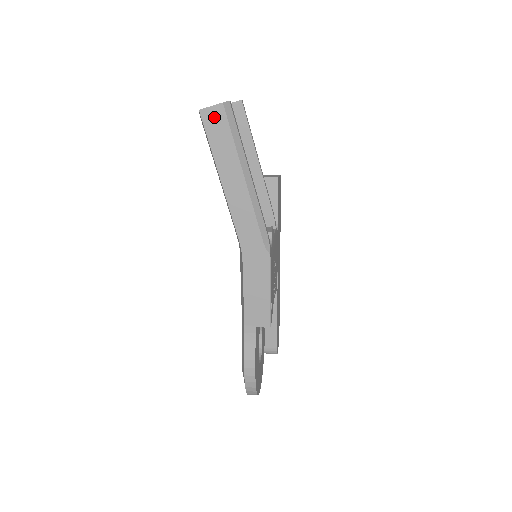
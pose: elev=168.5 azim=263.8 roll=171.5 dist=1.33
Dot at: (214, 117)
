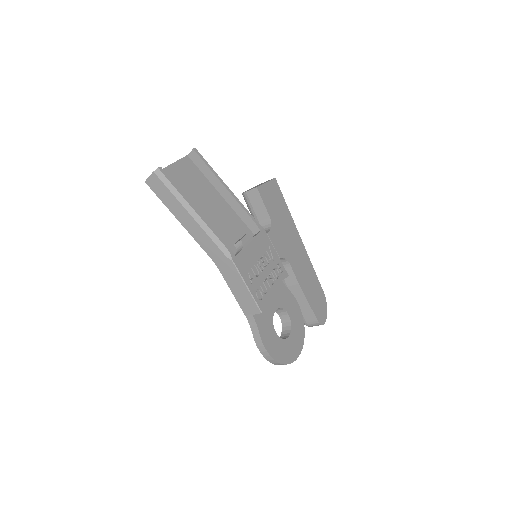
Dot at: (154, 183)
